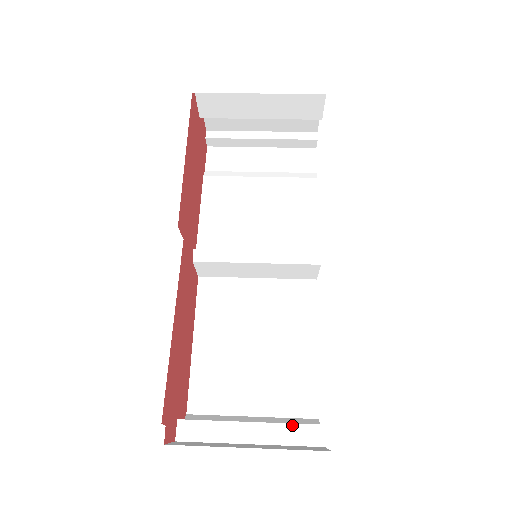
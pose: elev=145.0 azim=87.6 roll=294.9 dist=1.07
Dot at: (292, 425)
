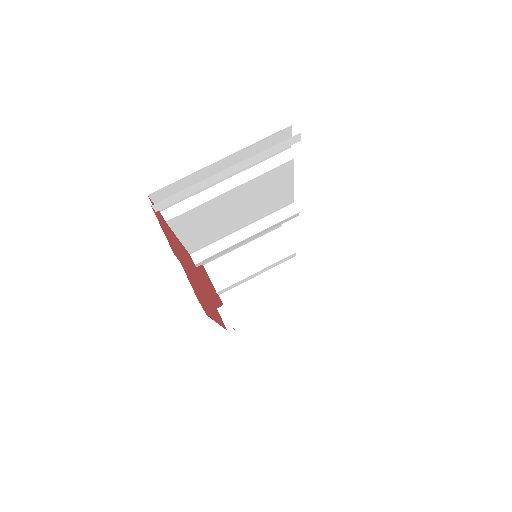
Dot at: (279, 262)
